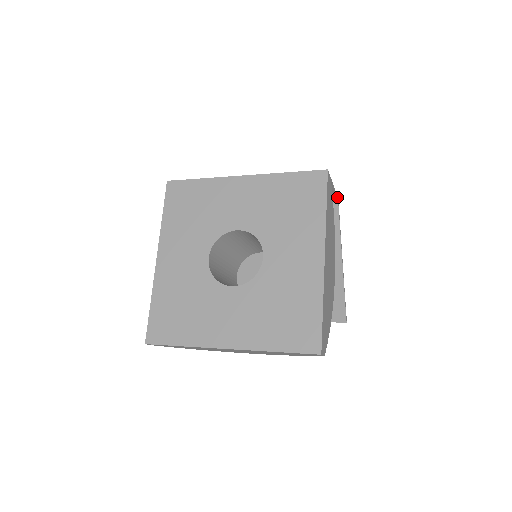
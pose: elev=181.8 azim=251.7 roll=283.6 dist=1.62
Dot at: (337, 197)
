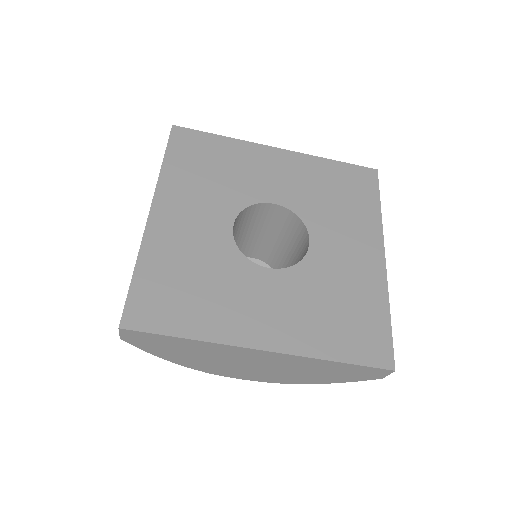
Dot at: occluded
